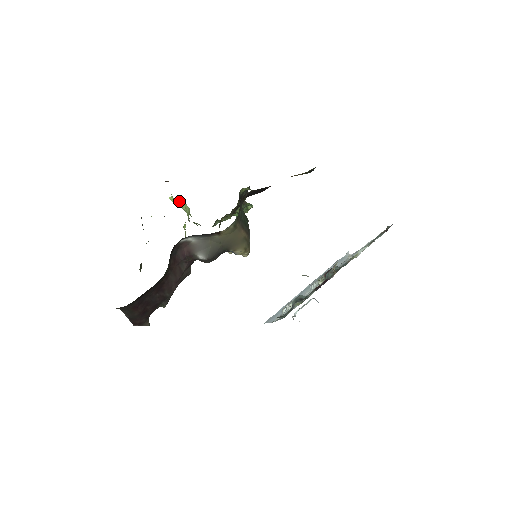
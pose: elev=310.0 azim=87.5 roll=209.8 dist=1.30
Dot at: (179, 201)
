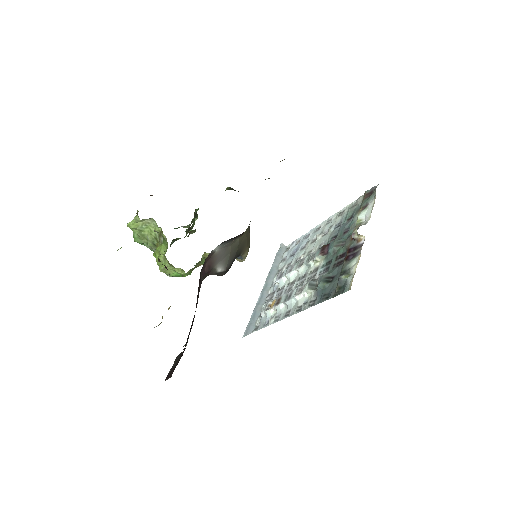
Dot at: (141, 224)
